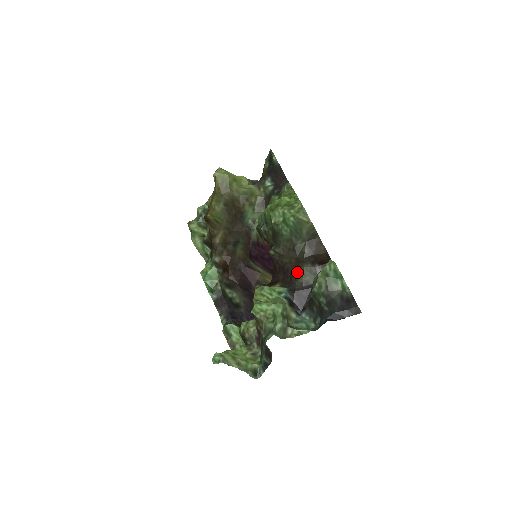
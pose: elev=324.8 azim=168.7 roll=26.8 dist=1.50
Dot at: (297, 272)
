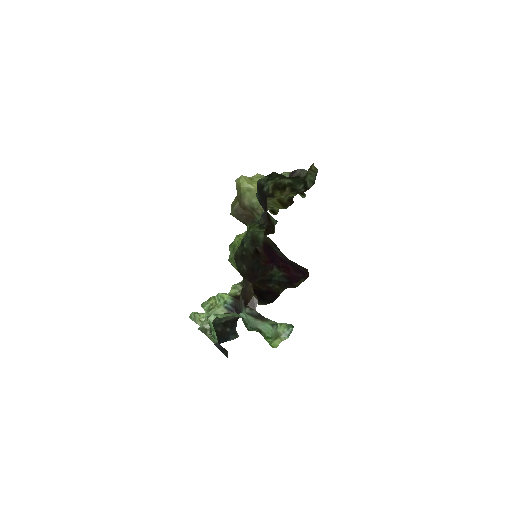
Dot at: occluded
